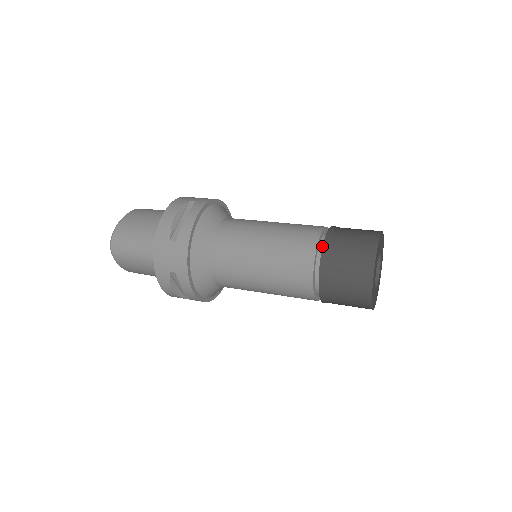
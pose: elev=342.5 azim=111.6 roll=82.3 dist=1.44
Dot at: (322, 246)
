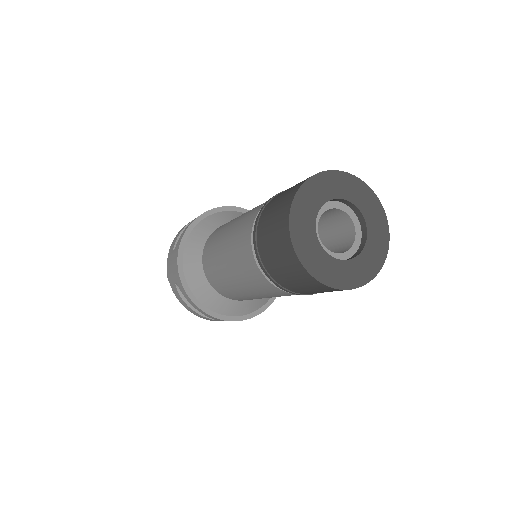
Dot at: occluded
